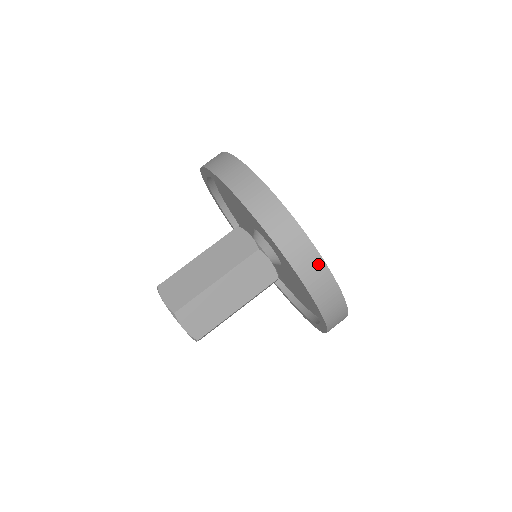
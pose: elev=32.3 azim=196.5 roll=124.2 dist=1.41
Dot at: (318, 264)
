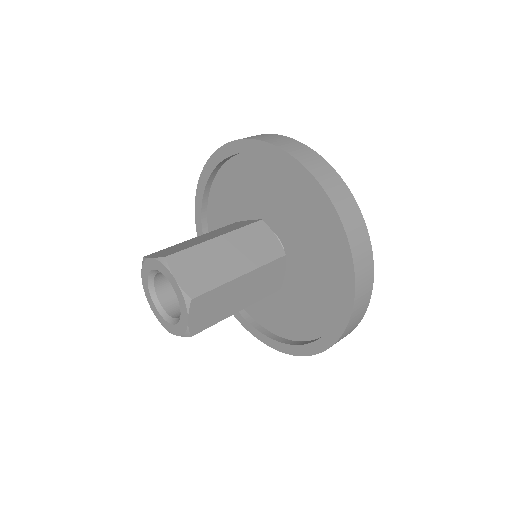
Dot at: (367, 297)
